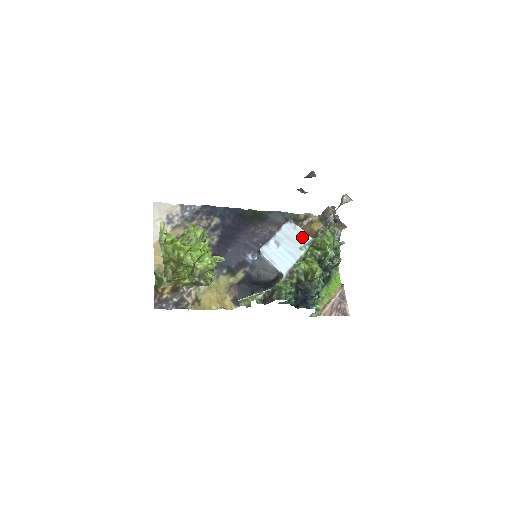
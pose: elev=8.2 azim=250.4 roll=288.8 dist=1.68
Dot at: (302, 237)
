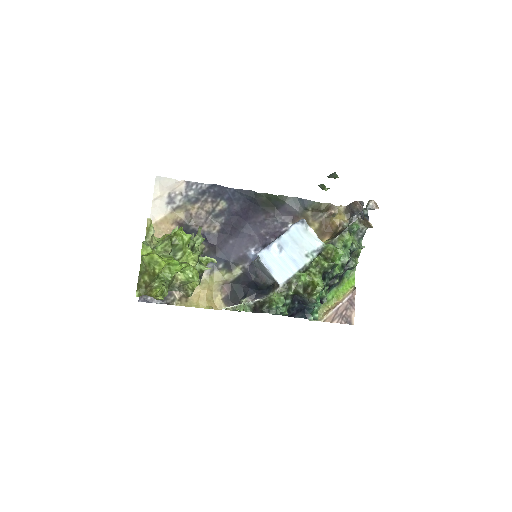
Dot at: (312, 241)
